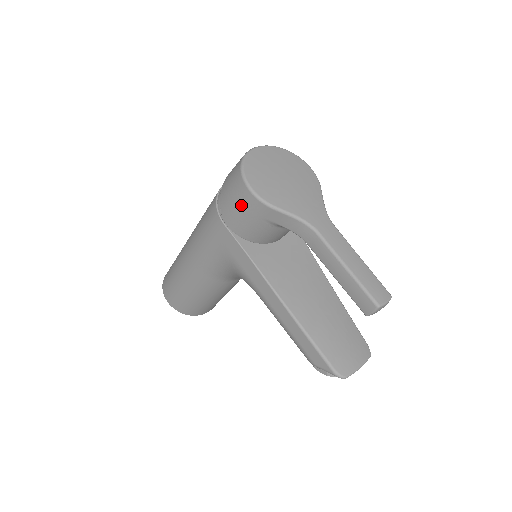
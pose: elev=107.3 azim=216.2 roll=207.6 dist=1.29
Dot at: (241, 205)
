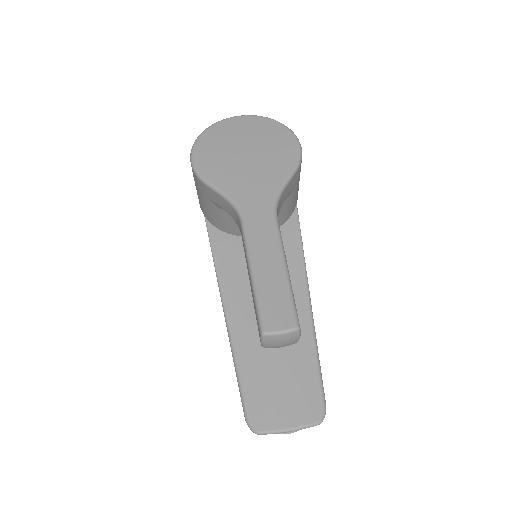
Dot at: occluded
